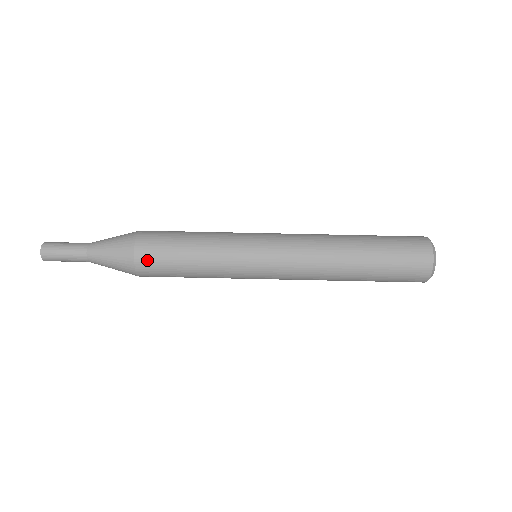
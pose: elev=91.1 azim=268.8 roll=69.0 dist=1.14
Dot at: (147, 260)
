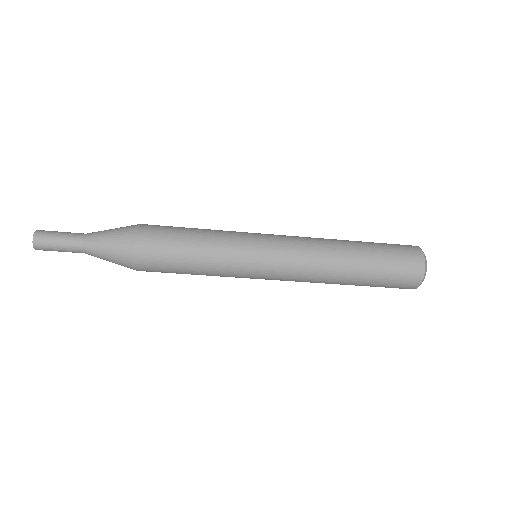
Dot at: (148, 267)
